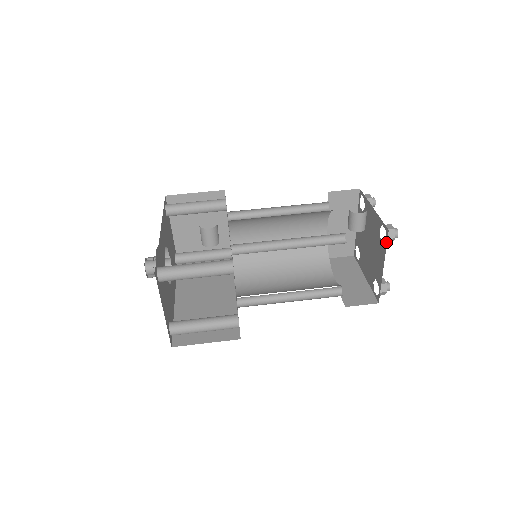
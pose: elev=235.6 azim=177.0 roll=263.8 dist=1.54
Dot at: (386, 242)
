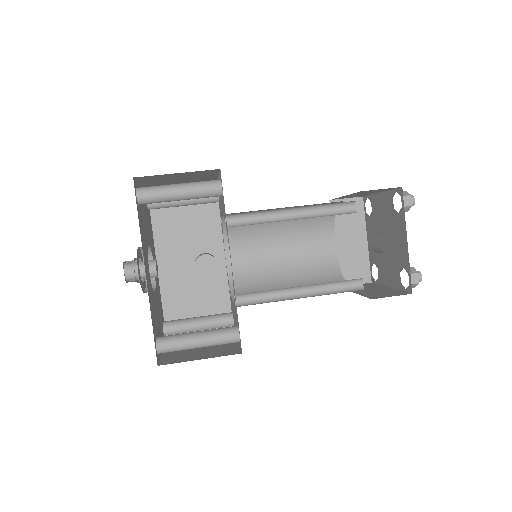
Dot at: (404, 290)
